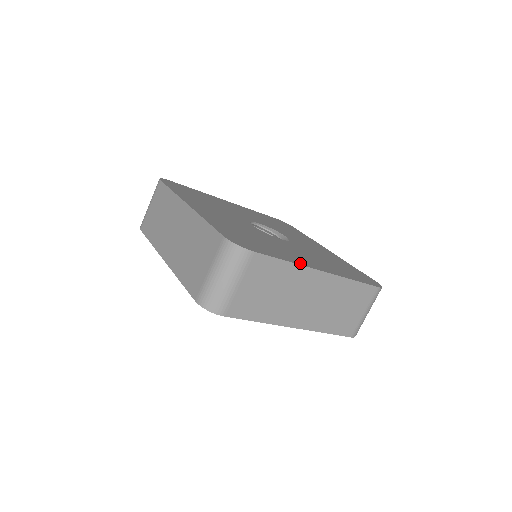
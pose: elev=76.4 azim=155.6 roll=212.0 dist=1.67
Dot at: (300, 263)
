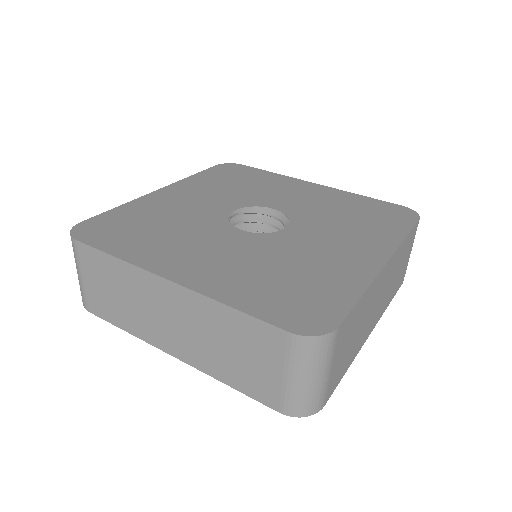
Dot at: (366, 277)
